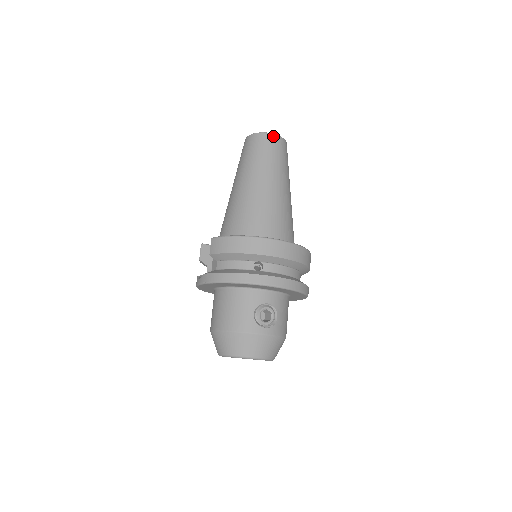
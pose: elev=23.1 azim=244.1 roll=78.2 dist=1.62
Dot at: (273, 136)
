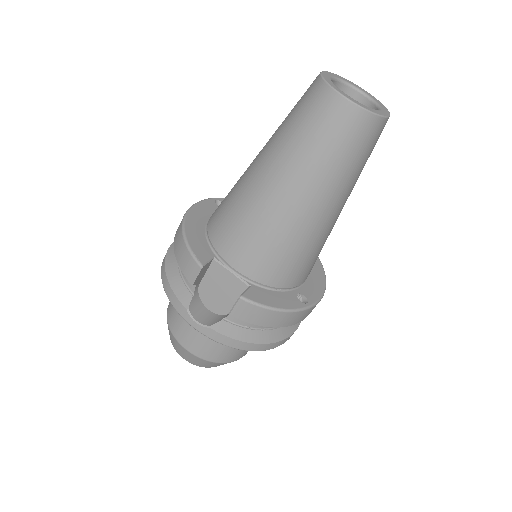
Dot at: (386, 122)
